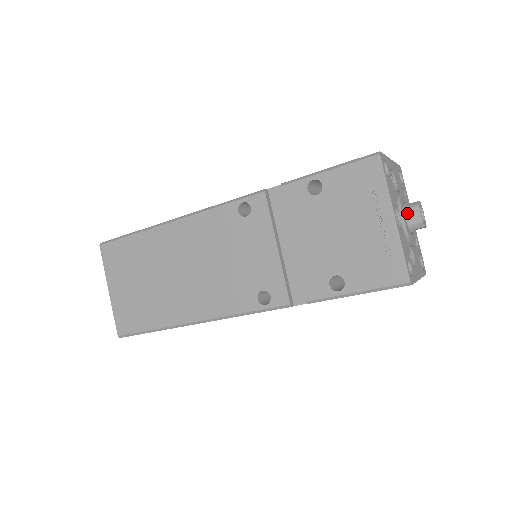
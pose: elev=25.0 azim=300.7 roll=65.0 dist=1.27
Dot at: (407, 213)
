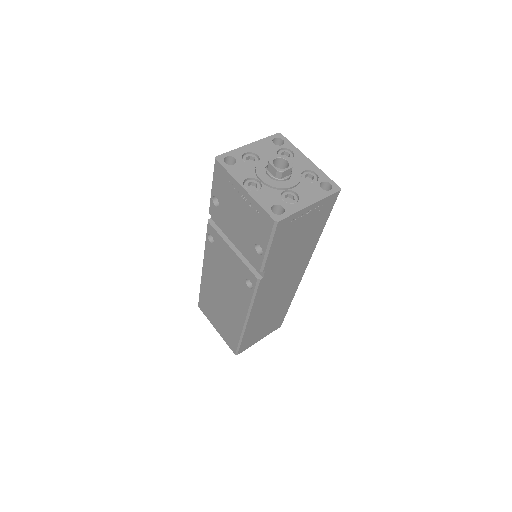
Dot at: (268, 172)
